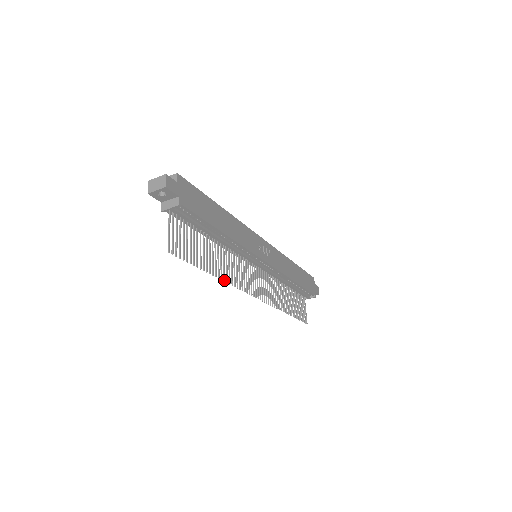
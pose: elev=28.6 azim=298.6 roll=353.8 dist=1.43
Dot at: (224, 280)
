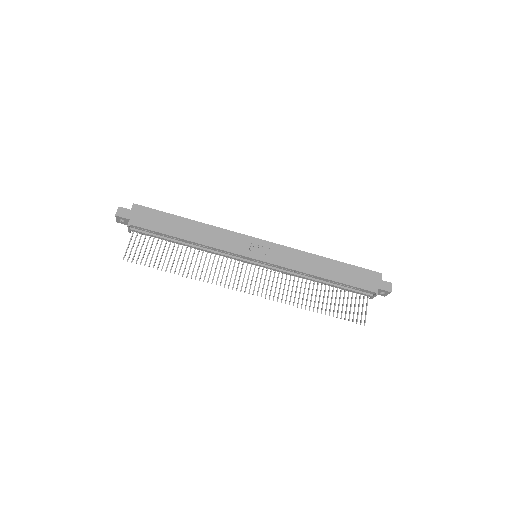
Dot at: (195, 278)
